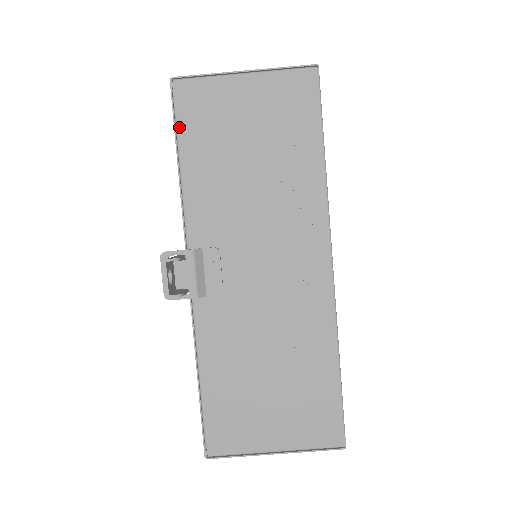
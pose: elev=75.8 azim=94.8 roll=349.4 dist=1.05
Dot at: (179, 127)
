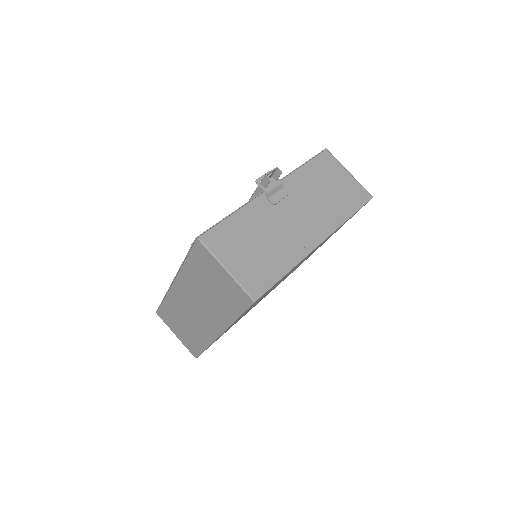
Dot at: (315, 159)
